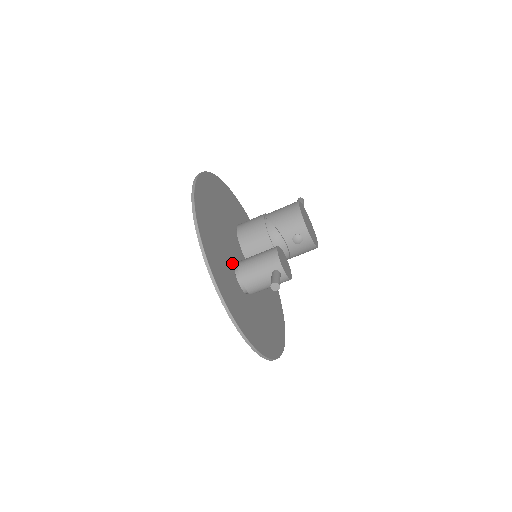
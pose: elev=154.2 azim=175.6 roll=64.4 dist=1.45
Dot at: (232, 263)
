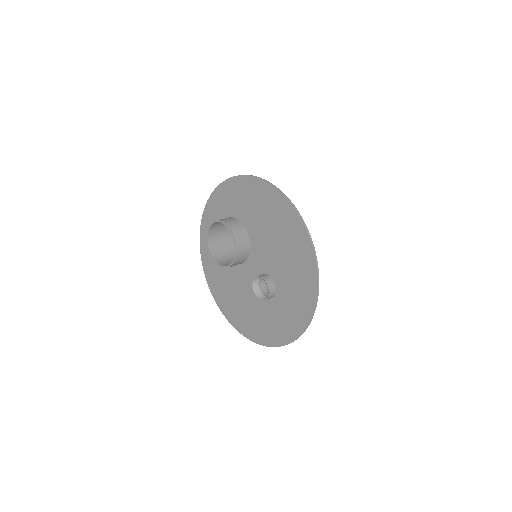
Dot at: (277, 276)
